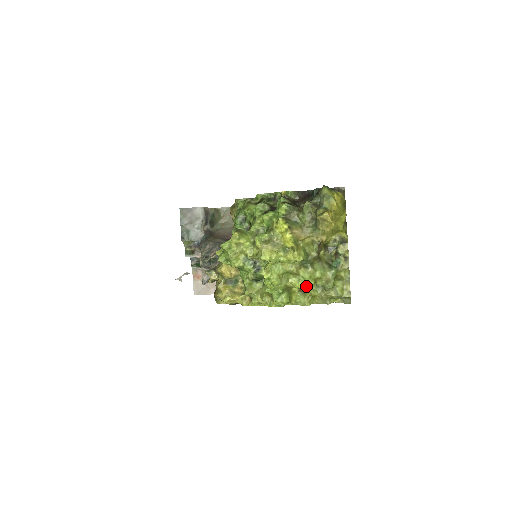
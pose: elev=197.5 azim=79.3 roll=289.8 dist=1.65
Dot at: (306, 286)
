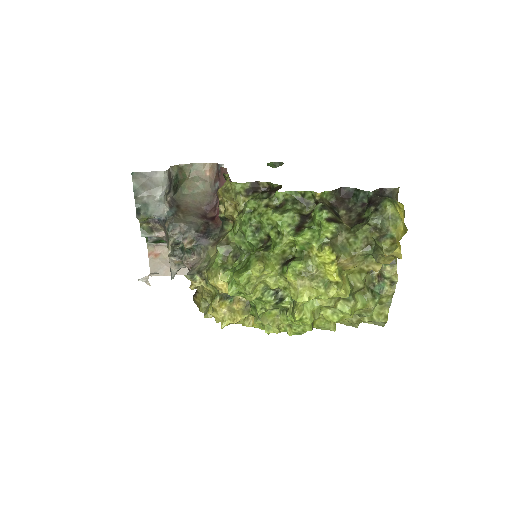
Dot at: (341, 318)
